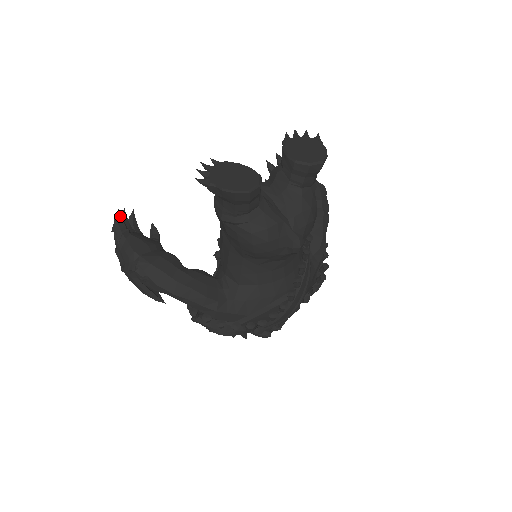
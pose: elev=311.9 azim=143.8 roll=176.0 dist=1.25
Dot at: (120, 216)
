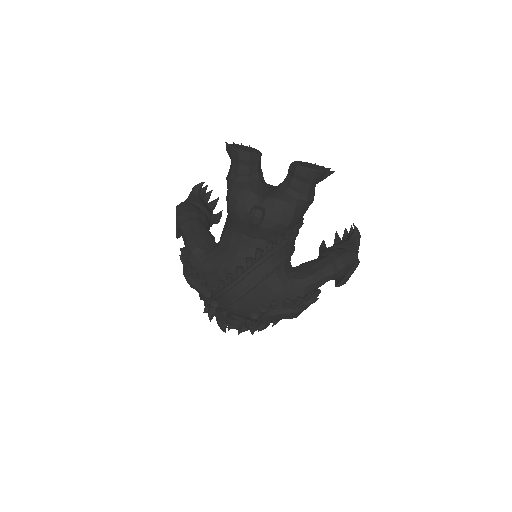
Dot at: (202, 183)
